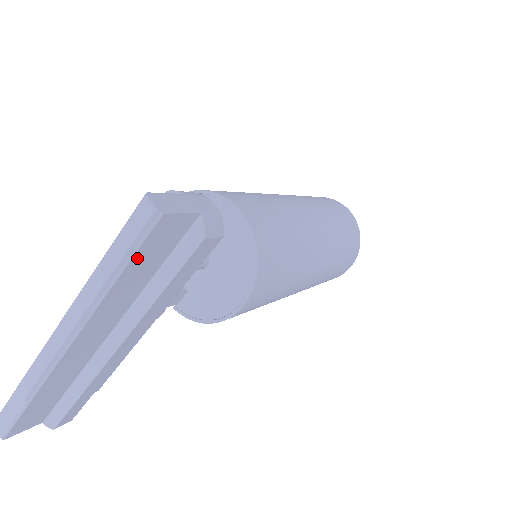
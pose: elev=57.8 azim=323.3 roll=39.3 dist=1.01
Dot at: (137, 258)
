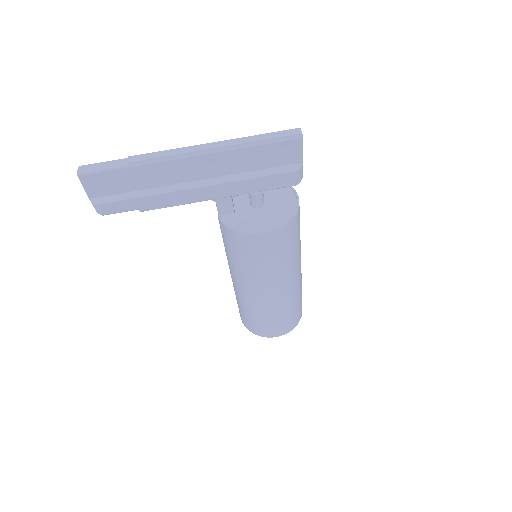
Dot at: (270, 147)
